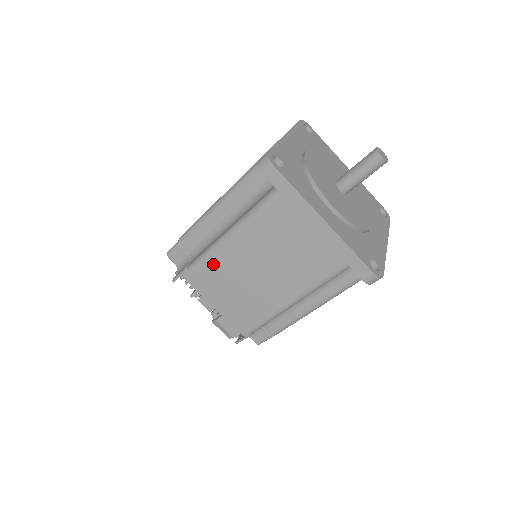
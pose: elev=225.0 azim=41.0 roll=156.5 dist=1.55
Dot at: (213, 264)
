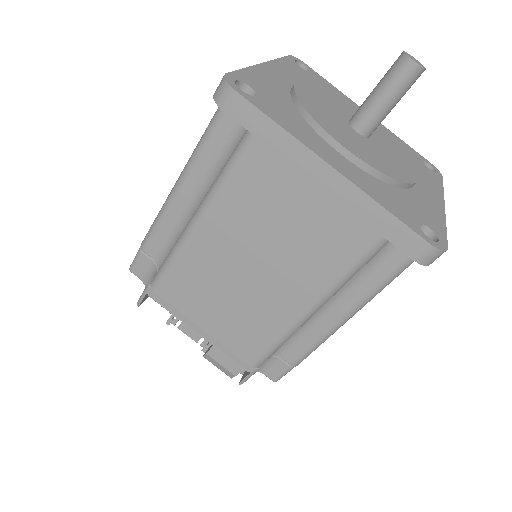
Dot at: (182, 270)
